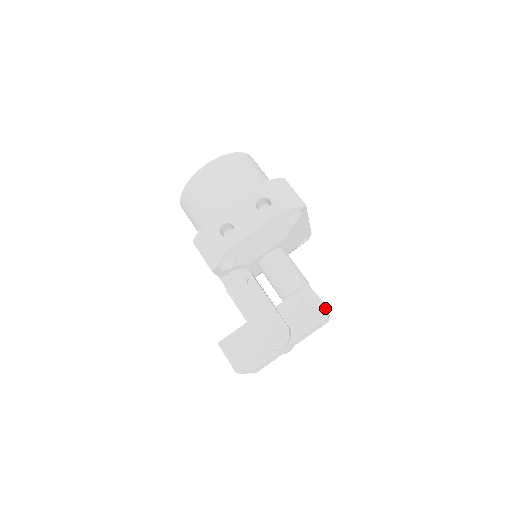
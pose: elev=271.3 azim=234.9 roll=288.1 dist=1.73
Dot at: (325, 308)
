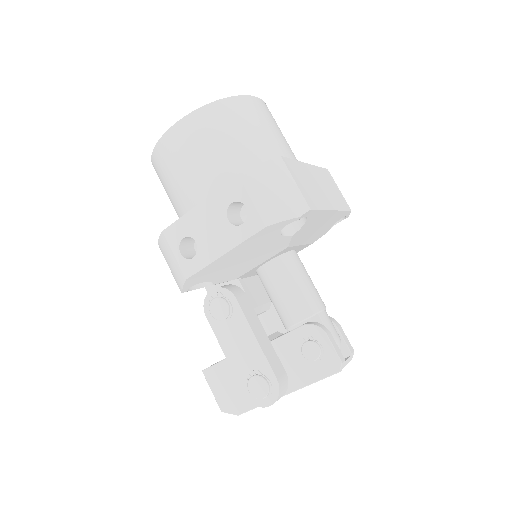
Dot at: (337, 358)
